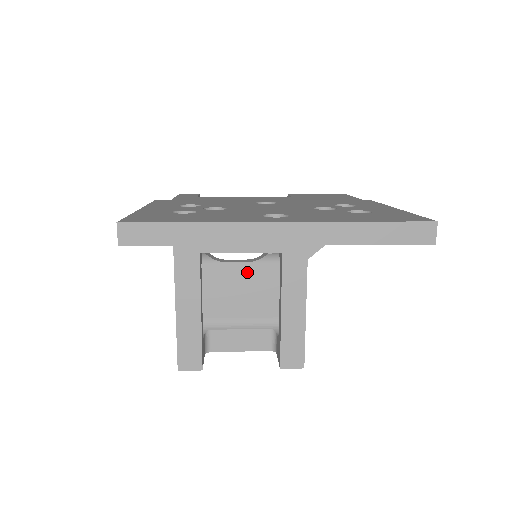
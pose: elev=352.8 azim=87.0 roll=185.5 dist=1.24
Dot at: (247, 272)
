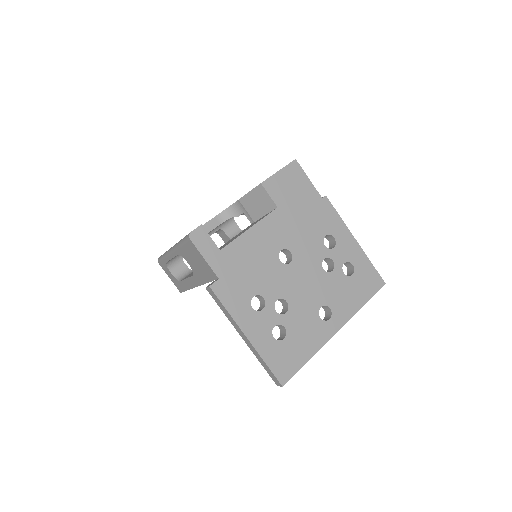
Dot at: occluded
